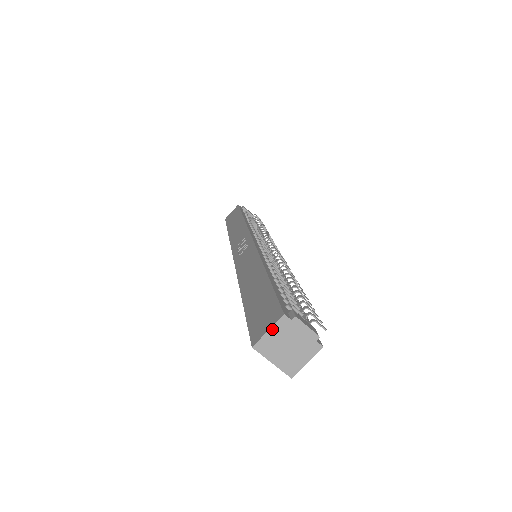
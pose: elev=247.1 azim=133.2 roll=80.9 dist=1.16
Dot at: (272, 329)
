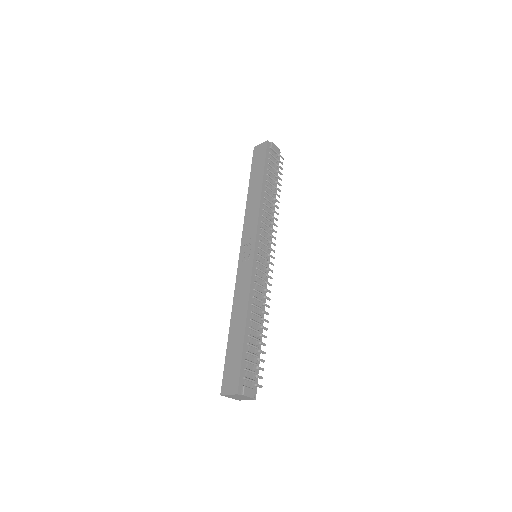
Dot at: (231, 395)
